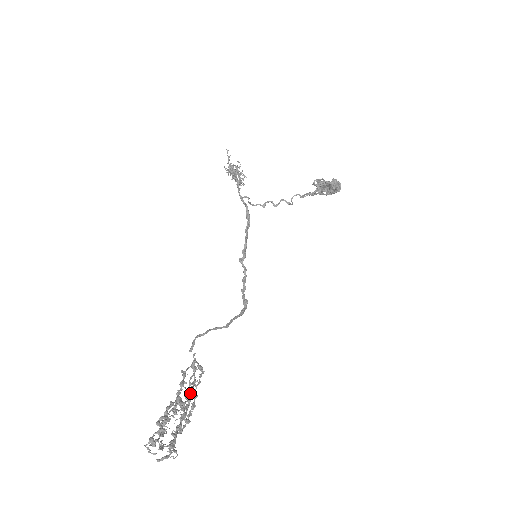
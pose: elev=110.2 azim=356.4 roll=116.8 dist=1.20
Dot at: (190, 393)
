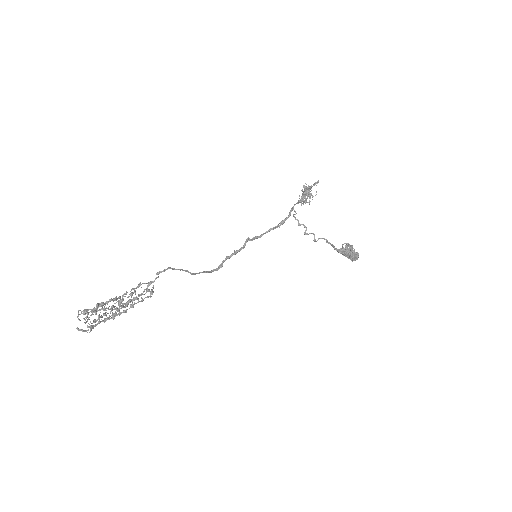
Dot at: (131, 300)
